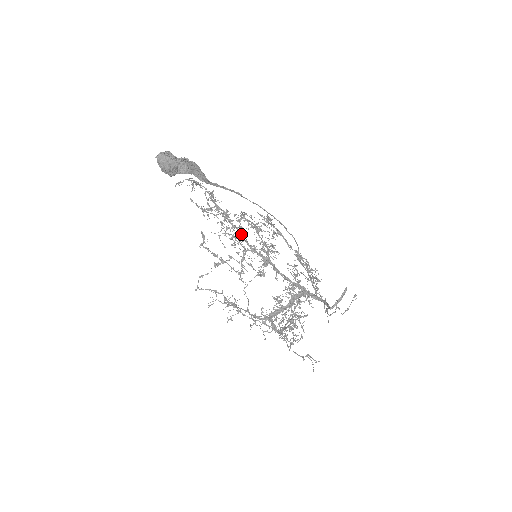
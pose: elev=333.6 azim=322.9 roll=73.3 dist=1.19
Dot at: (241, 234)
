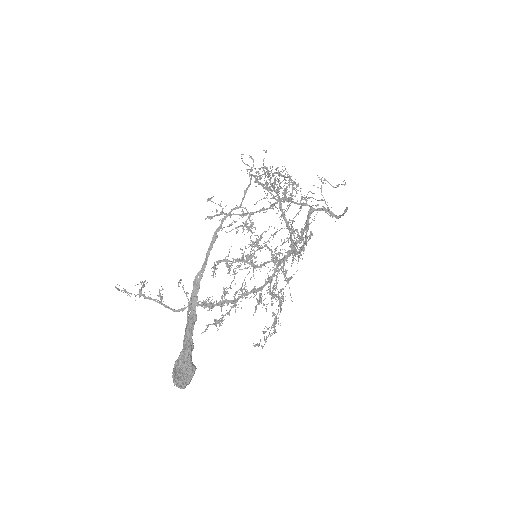
Dot at: (255, 290)
